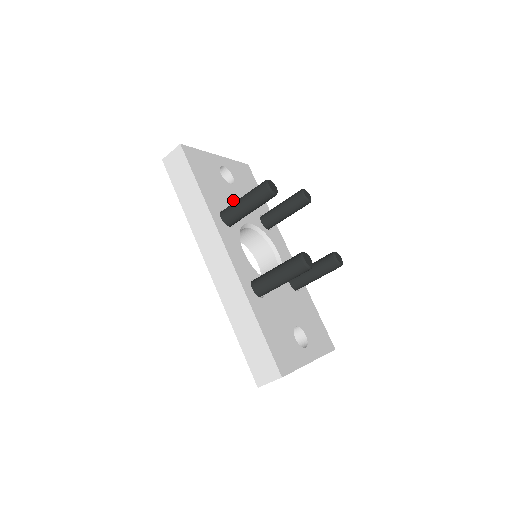
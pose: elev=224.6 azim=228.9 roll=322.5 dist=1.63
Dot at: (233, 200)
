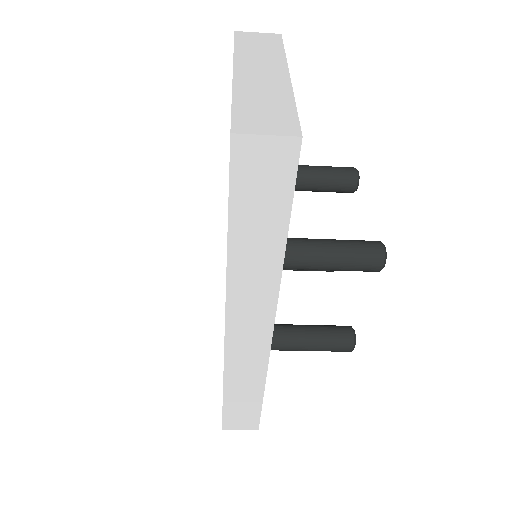
Dot at: occluded
